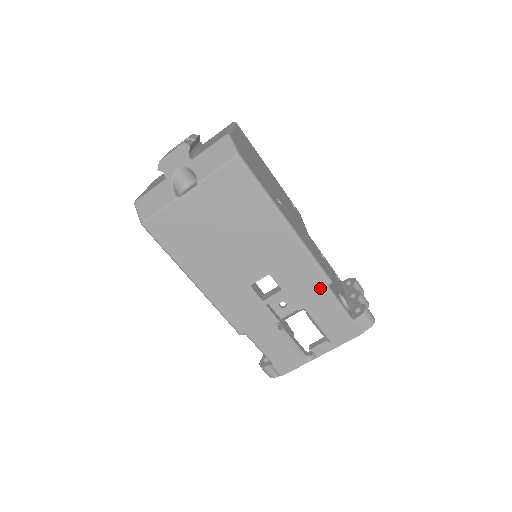
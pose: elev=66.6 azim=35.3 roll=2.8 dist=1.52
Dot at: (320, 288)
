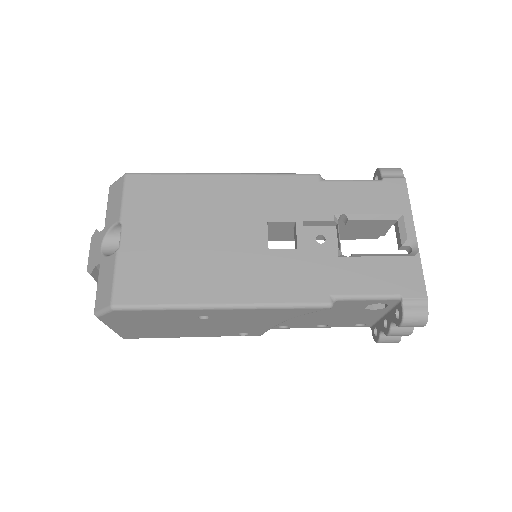
Dot at: (318, 186)
